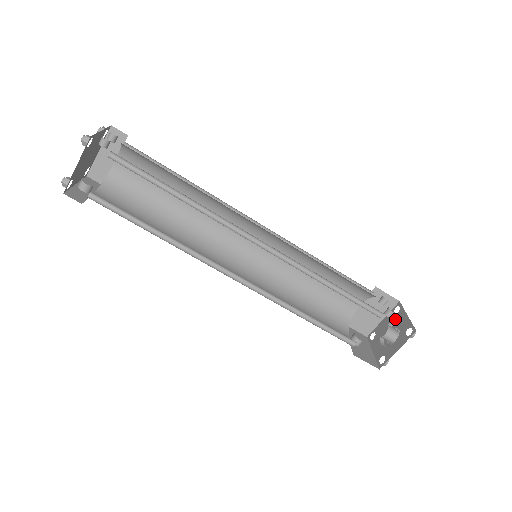
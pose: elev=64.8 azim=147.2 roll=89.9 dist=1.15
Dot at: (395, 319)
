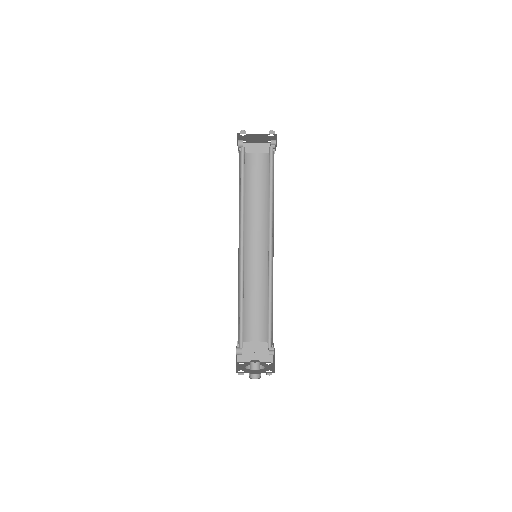
Dot at: (264, 365)
